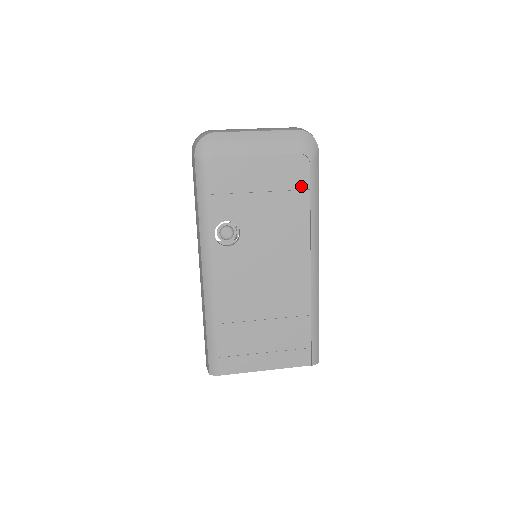
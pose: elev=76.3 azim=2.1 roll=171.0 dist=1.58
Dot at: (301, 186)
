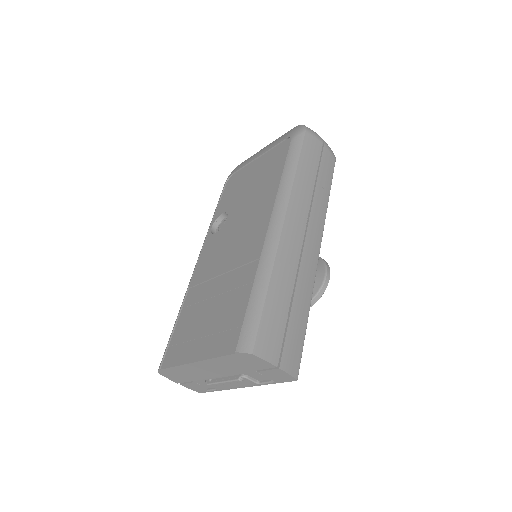
Dot at: (281, 161)
